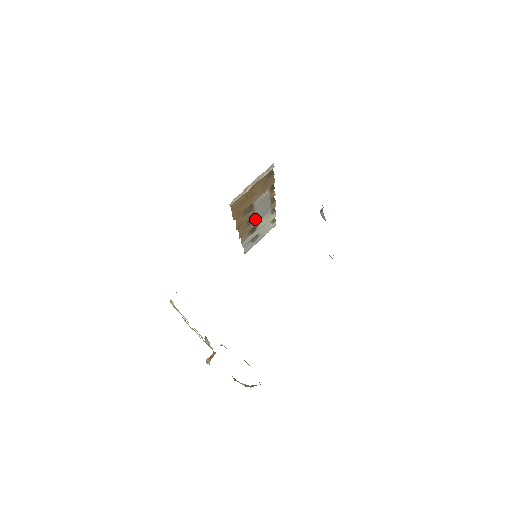
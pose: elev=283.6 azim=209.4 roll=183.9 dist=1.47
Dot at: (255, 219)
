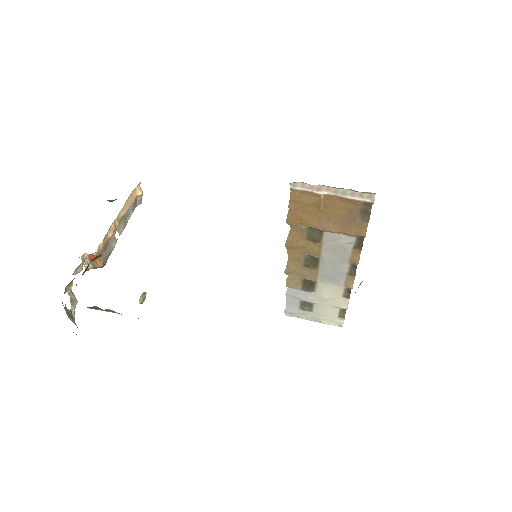
Dot at: (318, 270)
